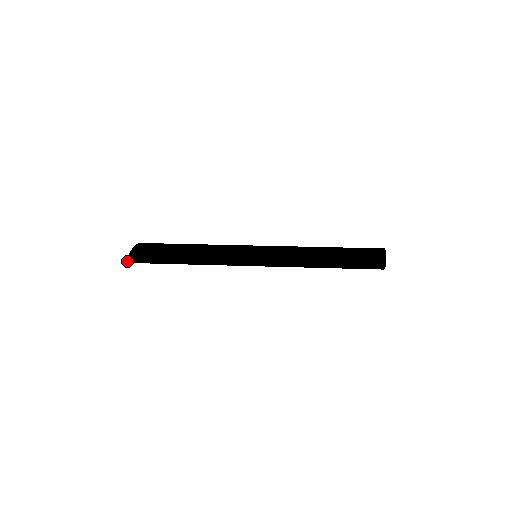
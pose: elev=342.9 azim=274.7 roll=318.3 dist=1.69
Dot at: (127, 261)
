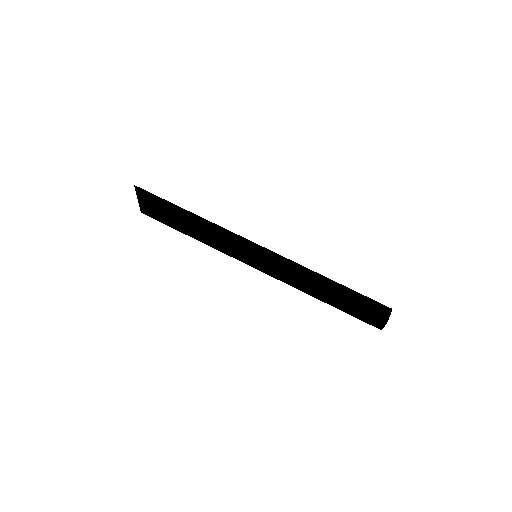
Dot at: occluded
